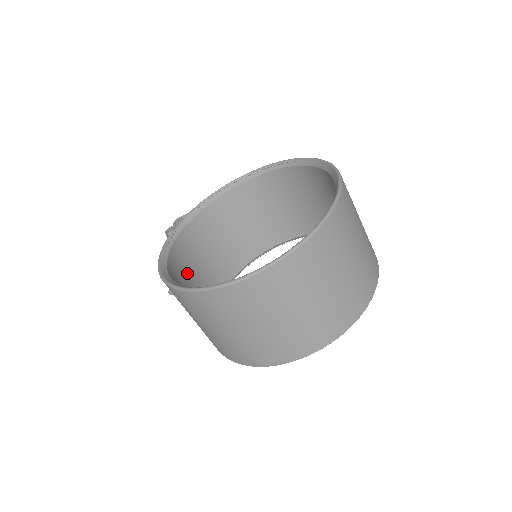
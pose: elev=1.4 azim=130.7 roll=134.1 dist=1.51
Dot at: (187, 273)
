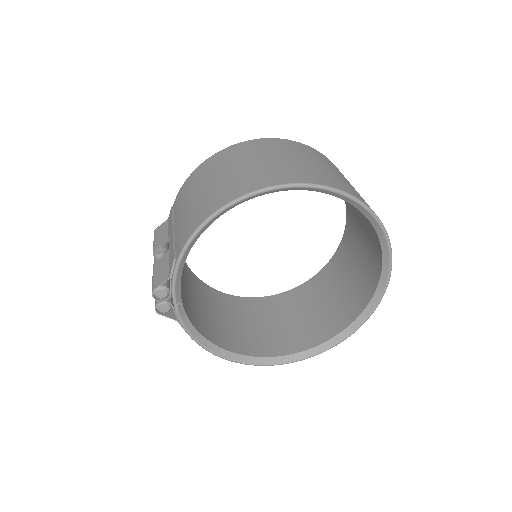
Dot at: (194, 306)
